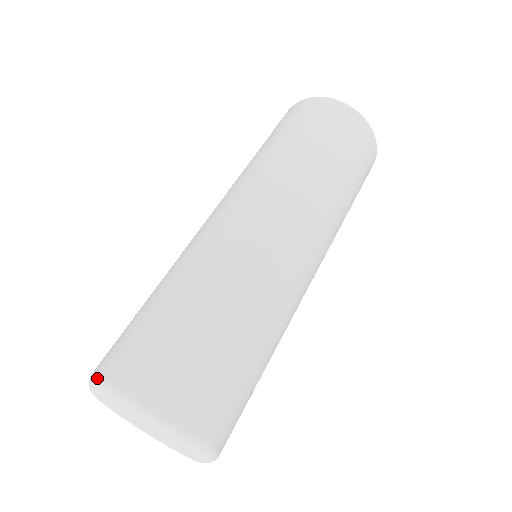
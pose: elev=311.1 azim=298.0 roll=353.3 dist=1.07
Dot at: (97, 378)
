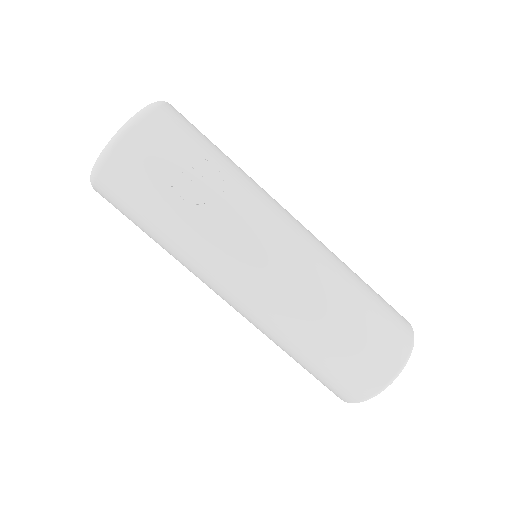
Dot at: occluded
